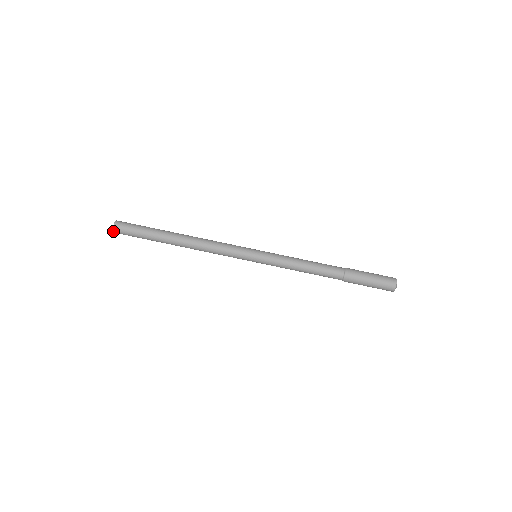
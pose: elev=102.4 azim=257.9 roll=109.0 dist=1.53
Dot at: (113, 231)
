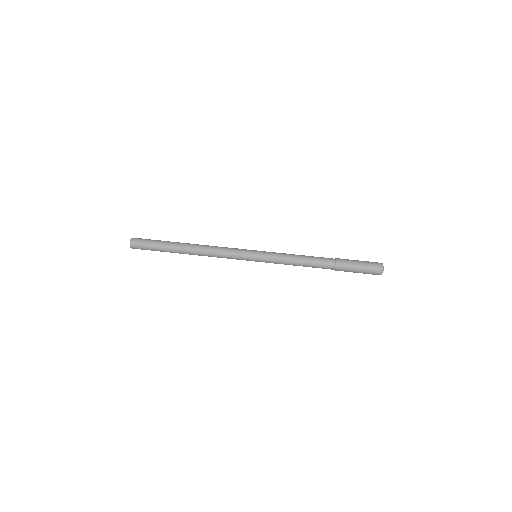
Dot at: (130, 242)
